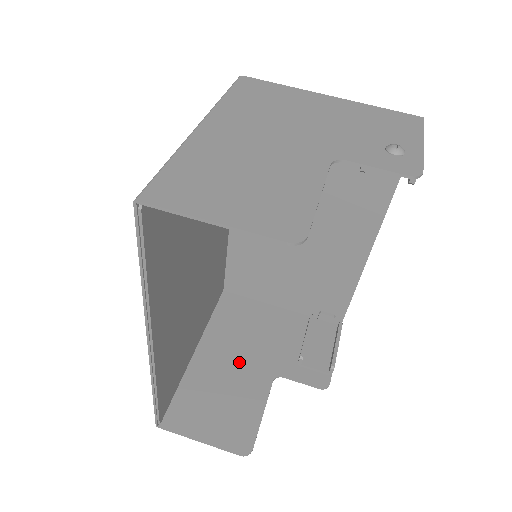
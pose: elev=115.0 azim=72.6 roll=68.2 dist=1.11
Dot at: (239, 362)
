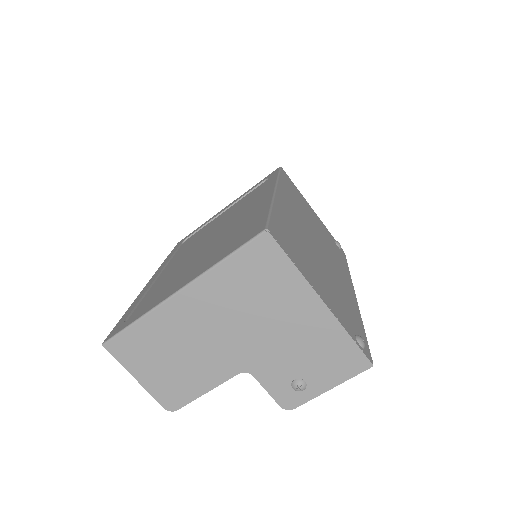
Dot at: occluded
